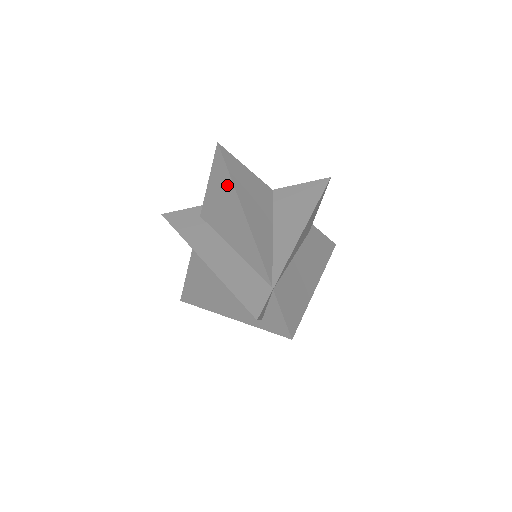
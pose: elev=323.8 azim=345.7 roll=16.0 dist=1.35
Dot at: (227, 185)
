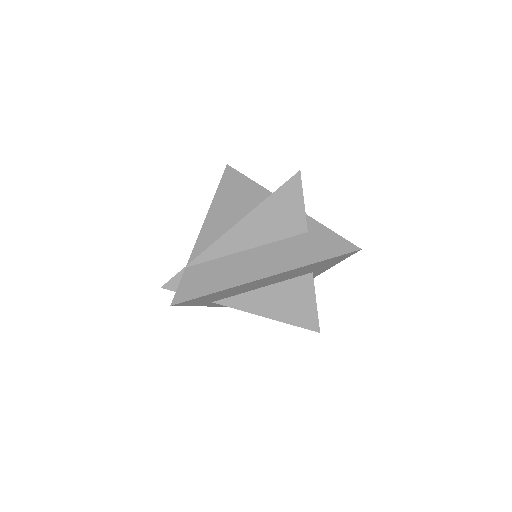
Dot at: occluded
